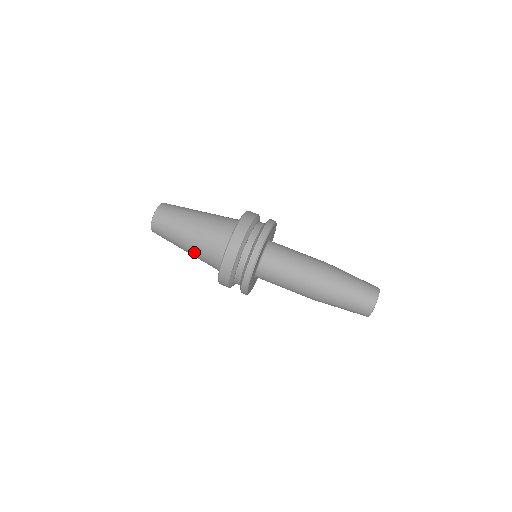
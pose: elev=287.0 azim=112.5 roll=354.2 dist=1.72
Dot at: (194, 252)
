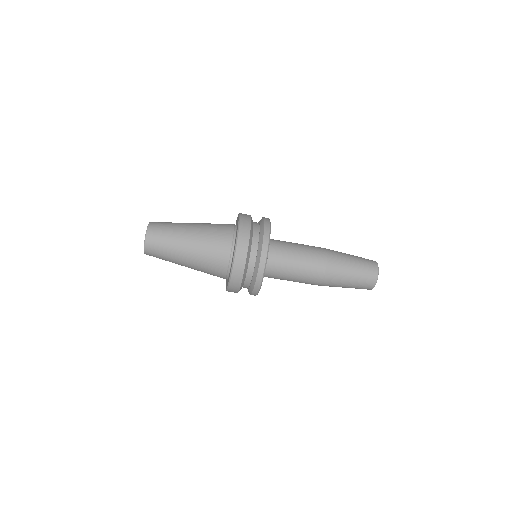
Dot at: (196, 269)
